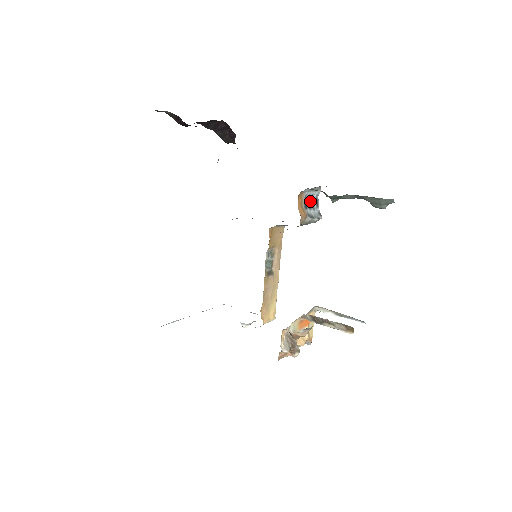
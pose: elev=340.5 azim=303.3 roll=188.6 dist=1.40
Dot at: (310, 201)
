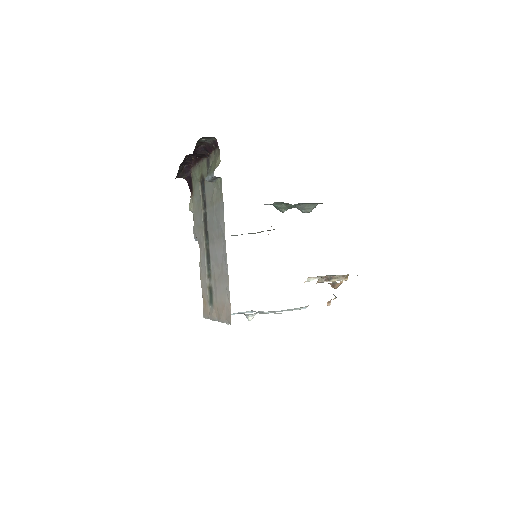
Dot at: occluded
